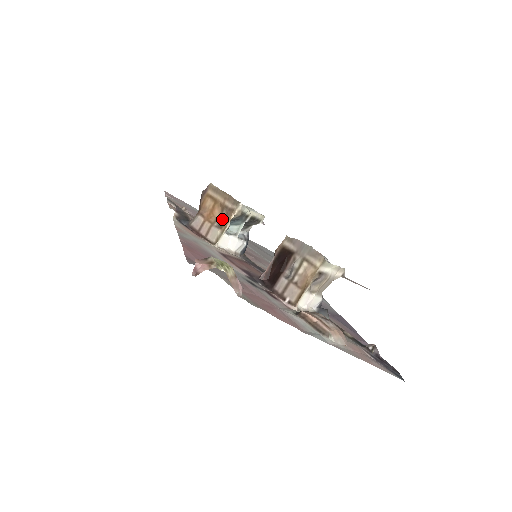
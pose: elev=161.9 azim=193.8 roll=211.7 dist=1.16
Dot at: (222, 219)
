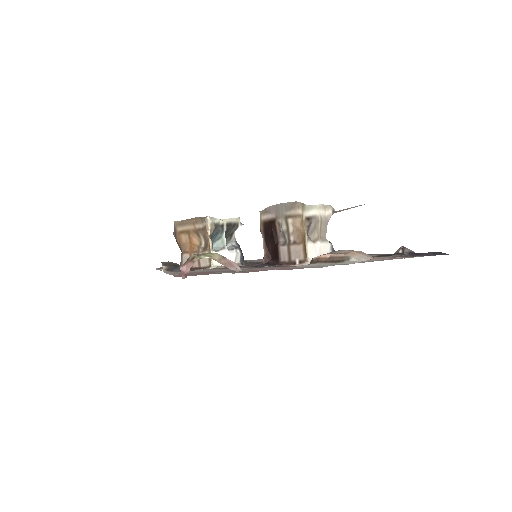
Dot at: (203, 243)
